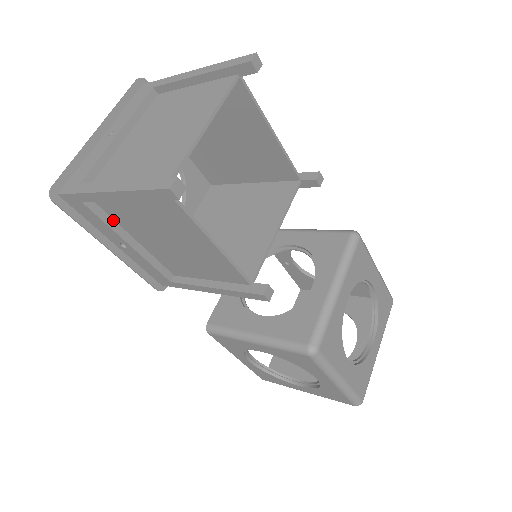
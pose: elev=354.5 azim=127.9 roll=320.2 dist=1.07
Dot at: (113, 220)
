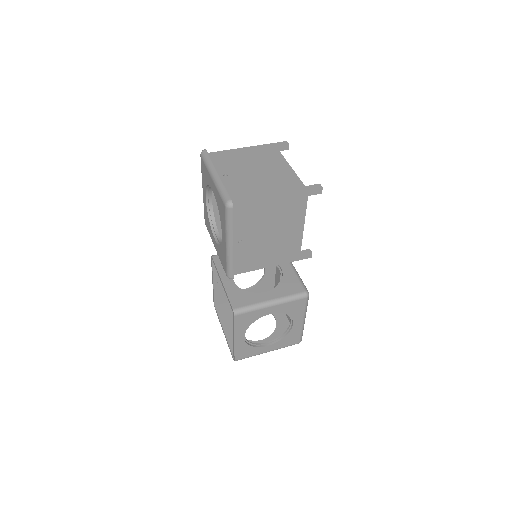
Dot at: (245, 222)
